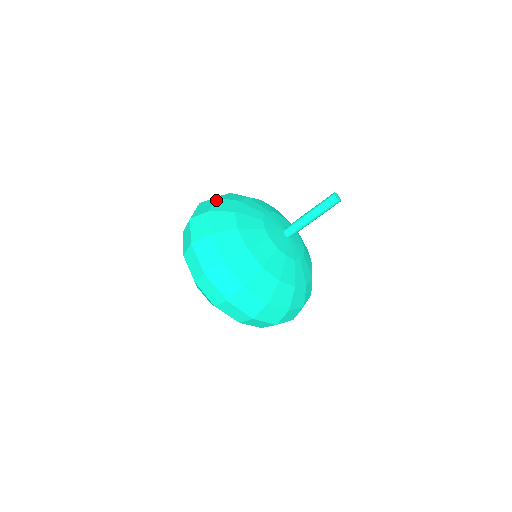
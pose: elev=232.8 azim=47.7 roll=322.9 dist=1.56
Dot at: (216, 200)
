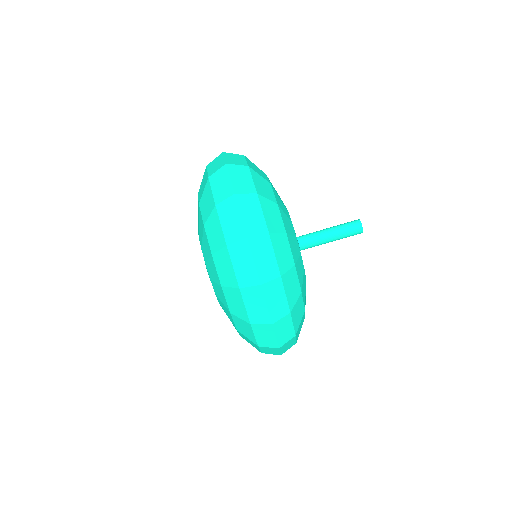
Dot at: occluded
